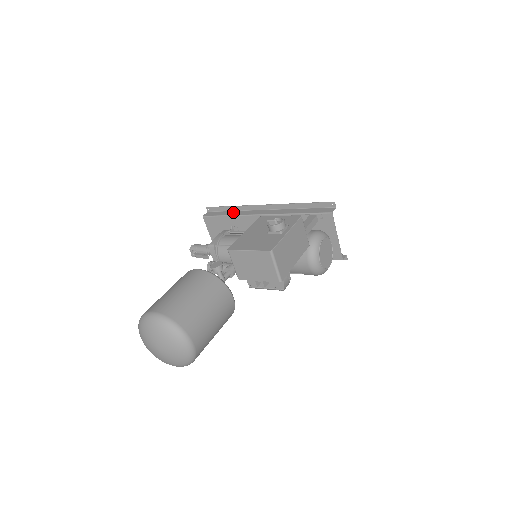
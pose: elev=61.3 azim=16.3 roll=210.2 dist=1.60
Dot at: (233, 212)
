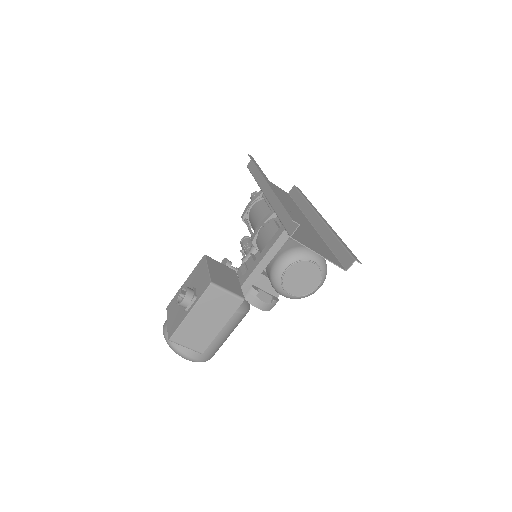
Dot at: (258, 173)
